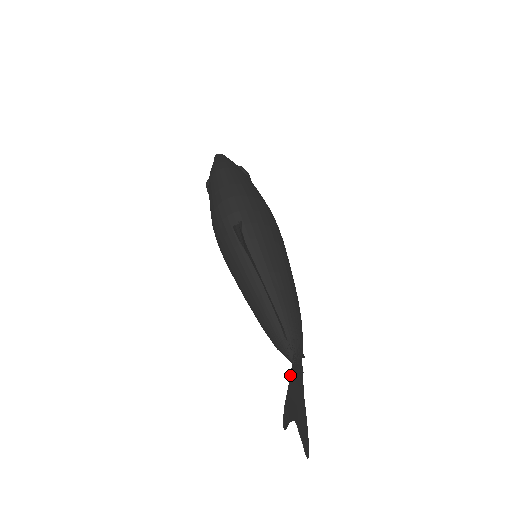
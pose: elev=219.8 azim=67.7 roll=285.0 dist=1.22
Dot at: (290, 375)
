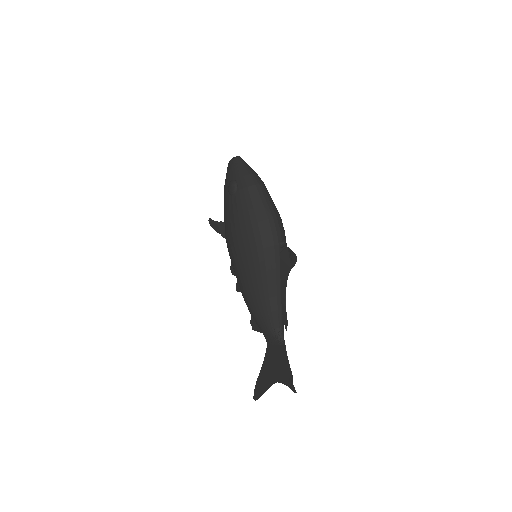
Dot at: occluded
